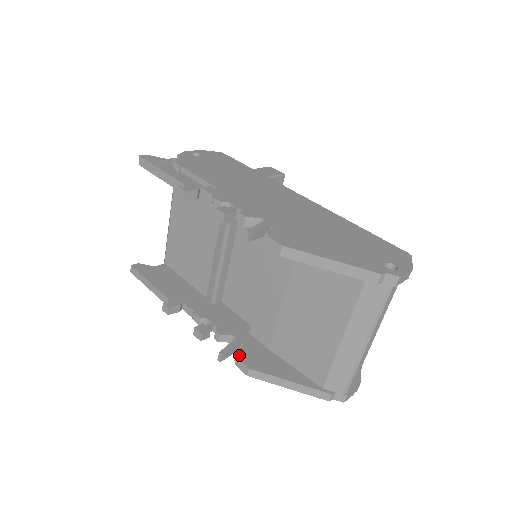
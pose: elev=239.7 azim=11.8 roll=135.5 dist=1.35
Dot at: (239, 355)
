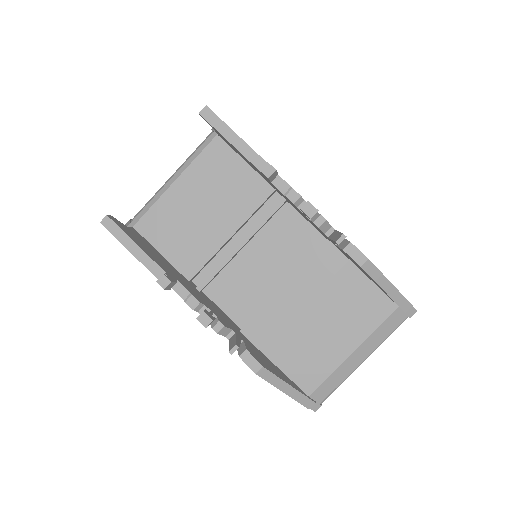
Dot at: (249, 351)
